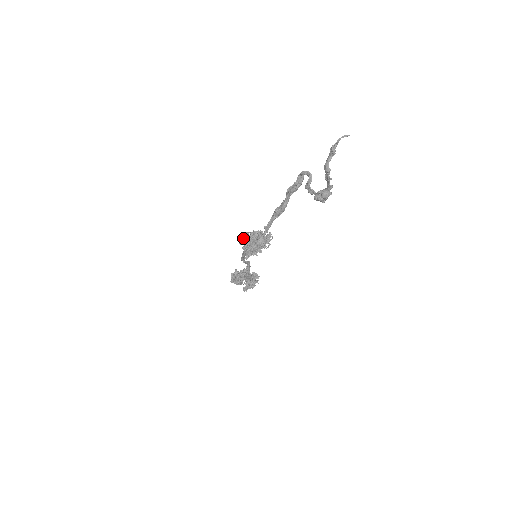
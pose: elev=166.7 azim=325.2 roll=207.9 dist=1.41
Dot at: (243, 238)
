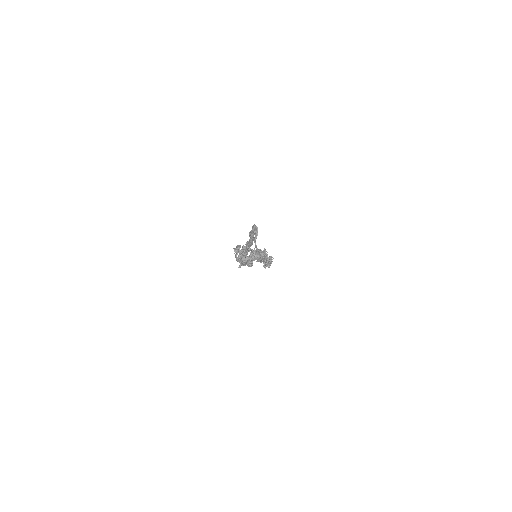
Dot at: occluded
